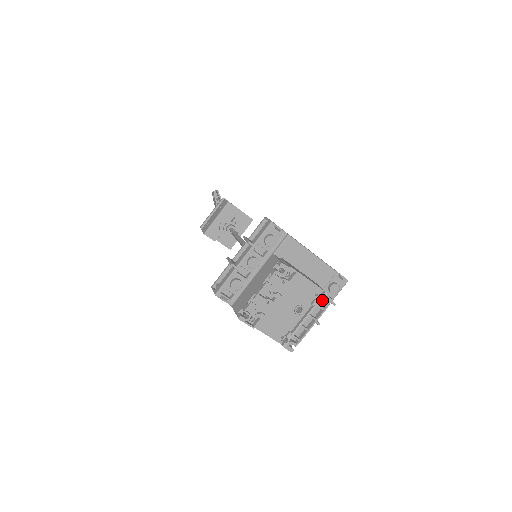
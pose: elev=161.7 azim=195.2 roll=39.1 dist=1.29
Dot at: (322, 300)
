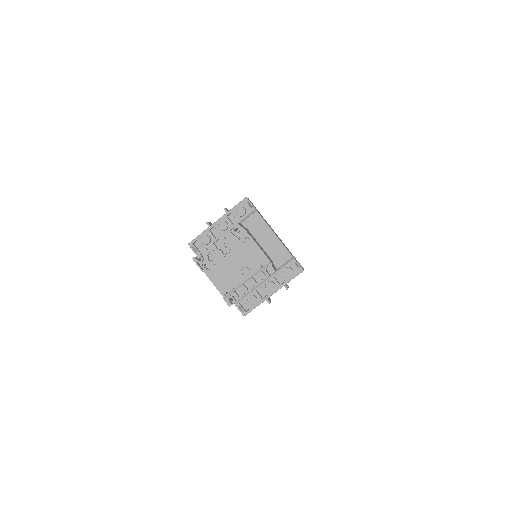
Dot at: (265, 267)
